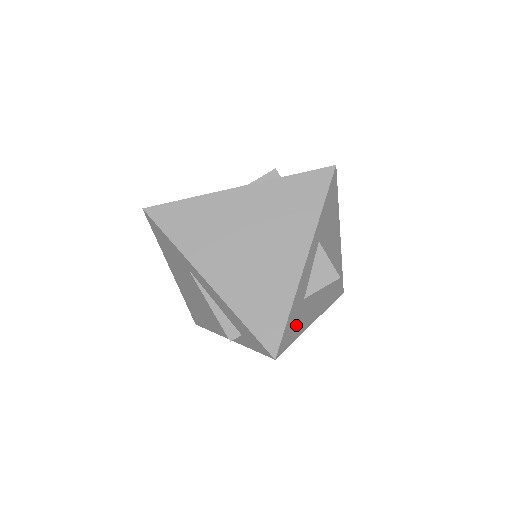
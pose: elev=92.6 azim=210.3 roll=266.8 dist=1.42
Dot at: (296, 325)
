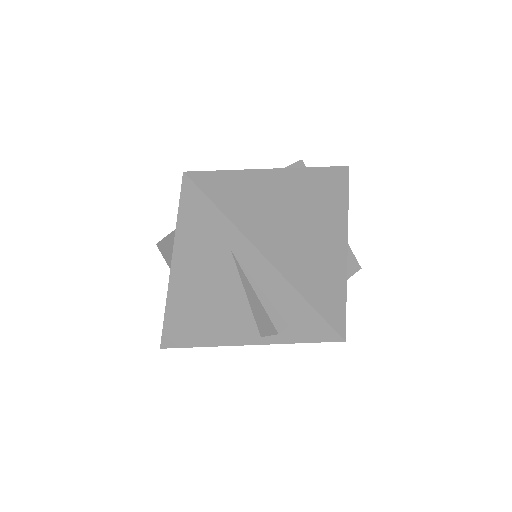
Dot at: occluded
